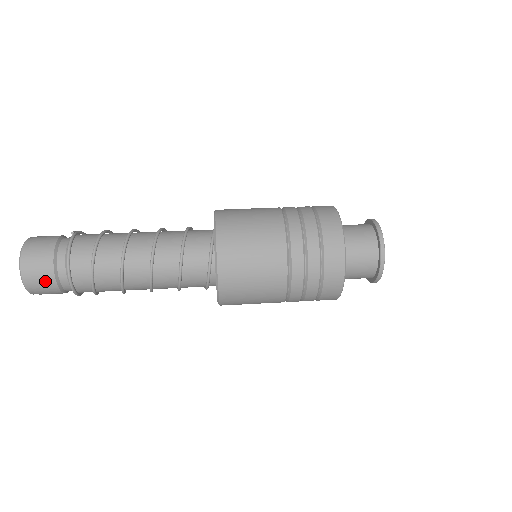
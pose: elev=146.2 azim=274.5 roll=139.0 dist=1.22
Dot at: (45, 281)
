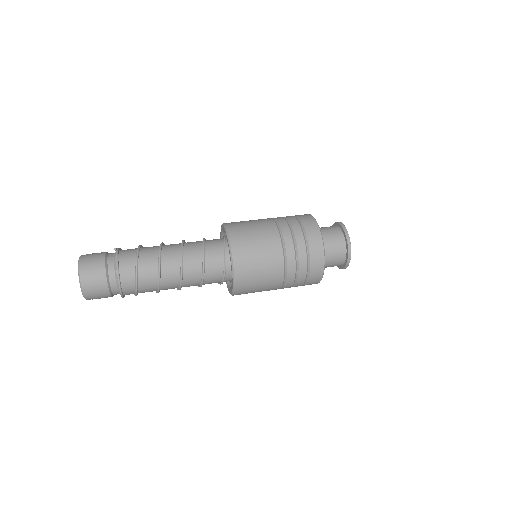
Dot at: (99, 286)
